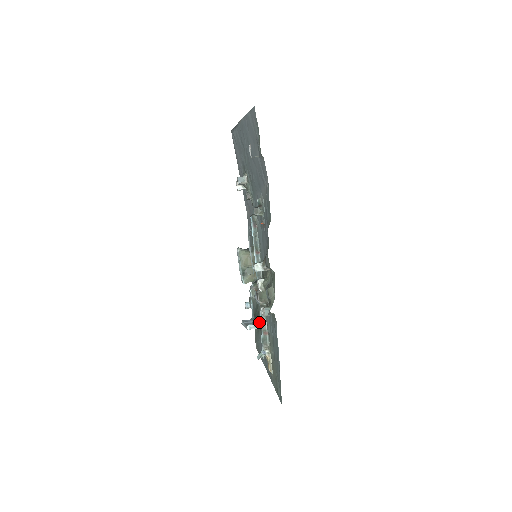
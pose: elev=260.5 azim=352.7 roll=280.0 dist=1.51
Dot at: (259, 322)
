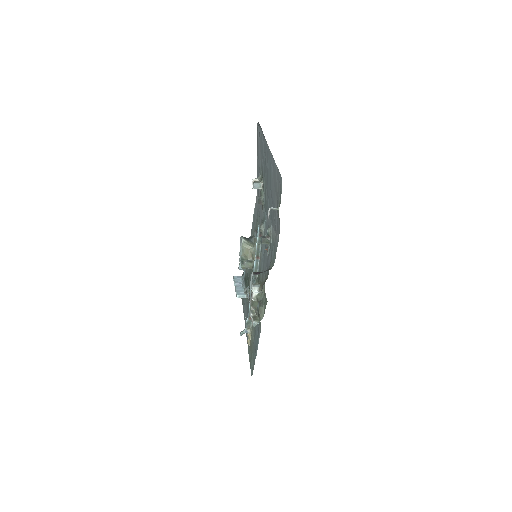
Dot at: occluded
